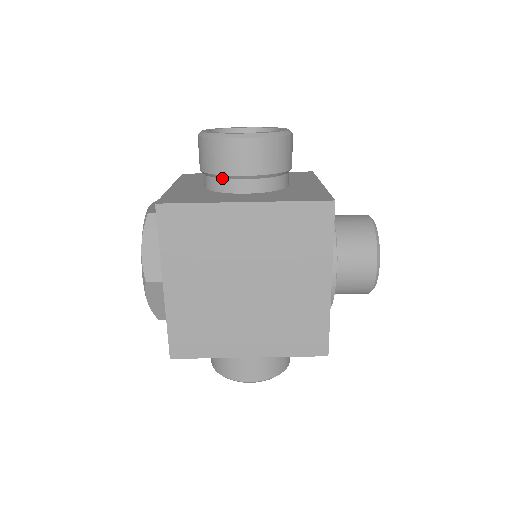
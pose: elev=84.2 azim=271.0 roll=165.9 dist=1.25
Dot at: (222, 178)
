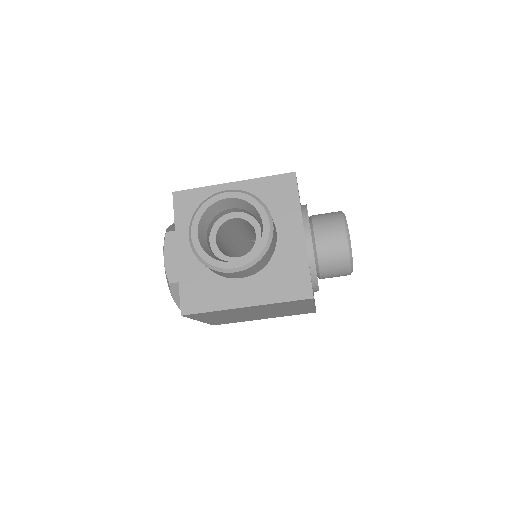
Dot at: occluded
